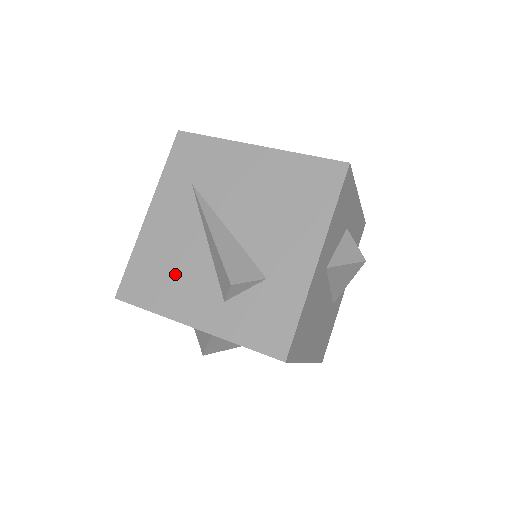
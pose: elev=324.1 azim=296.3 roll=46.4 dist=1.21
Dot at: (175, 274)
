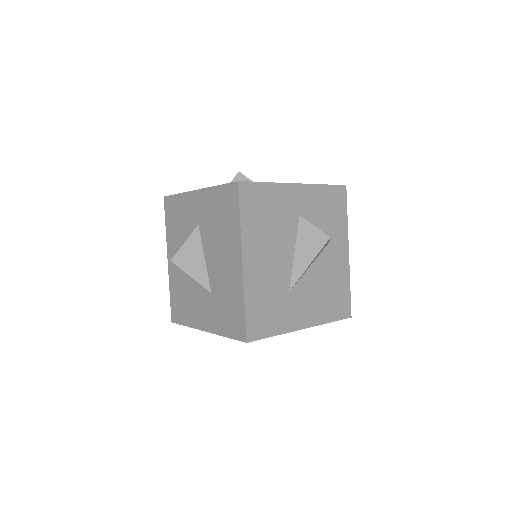
Dot at: occluded
